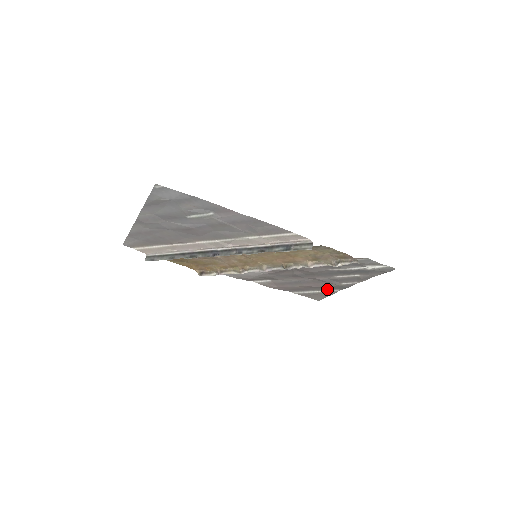
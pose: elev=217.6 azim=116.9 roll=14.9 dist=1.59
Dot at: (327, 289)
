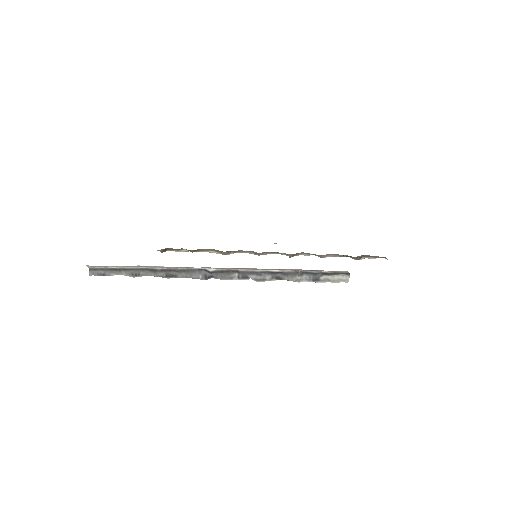
Dot at: occluded
